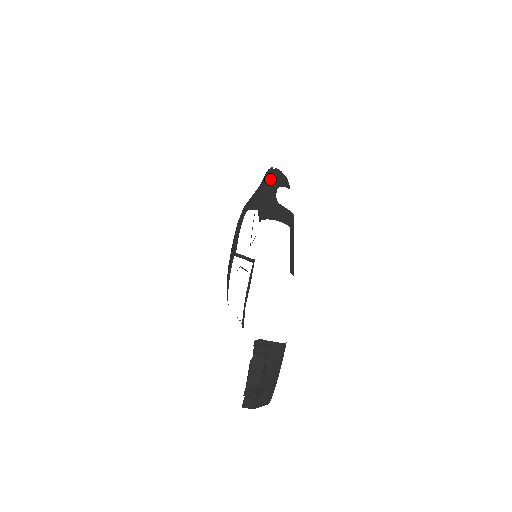
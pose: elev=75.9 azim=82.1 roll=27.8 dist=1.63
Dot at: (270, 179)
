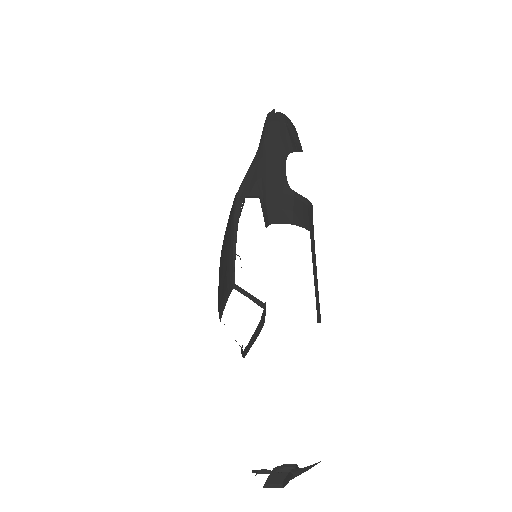
Dot at: (273, 137)
